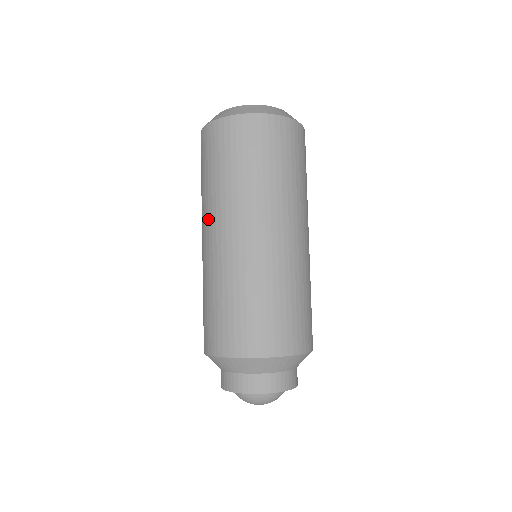
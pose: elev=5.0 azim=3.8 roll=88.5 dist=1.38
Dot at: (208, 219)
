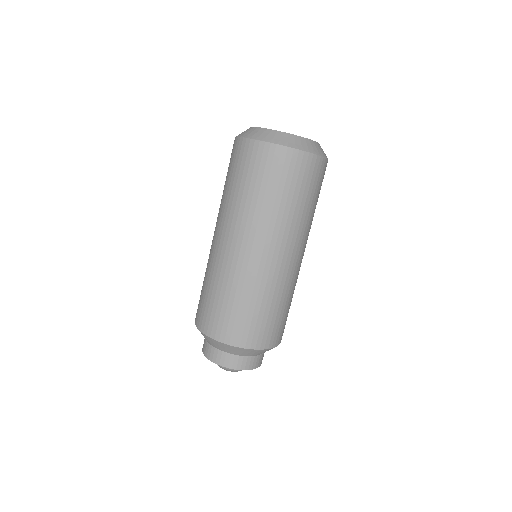
Dot at: (244, 230)
